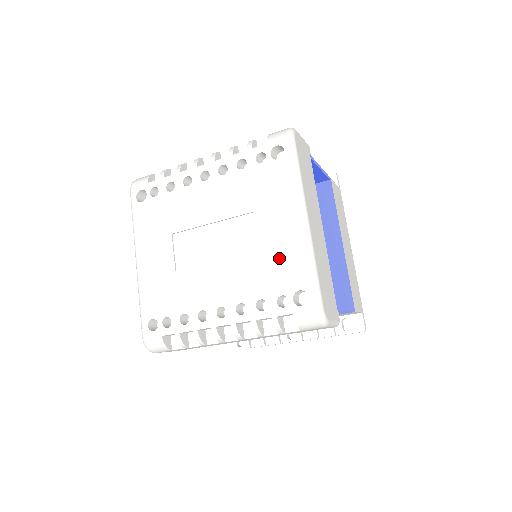
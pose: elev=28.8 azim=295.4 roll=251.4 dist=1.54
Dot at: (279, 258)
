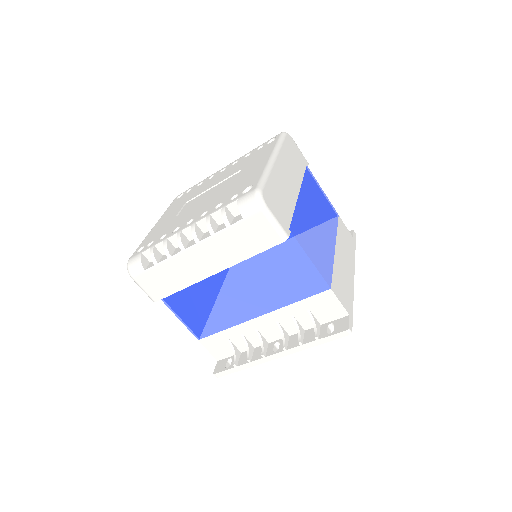
Dot at: (245, 179)
